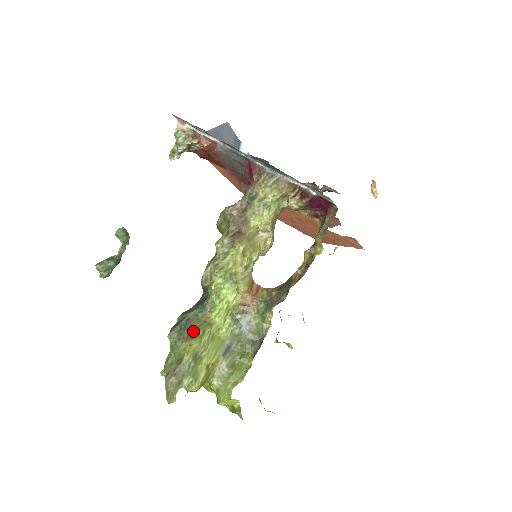
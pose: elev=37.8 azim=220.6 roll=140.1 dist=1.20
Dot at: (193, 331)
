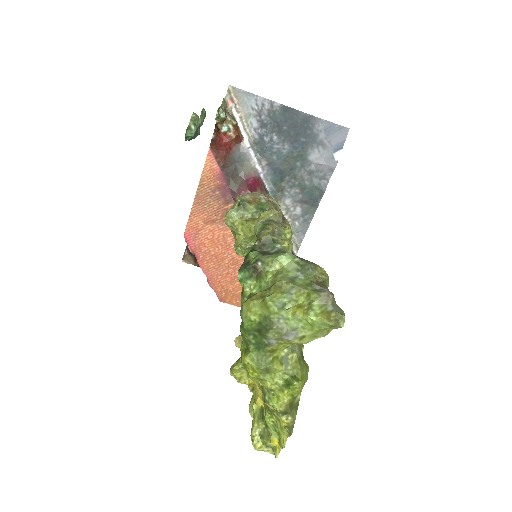
Dot at: occluded
